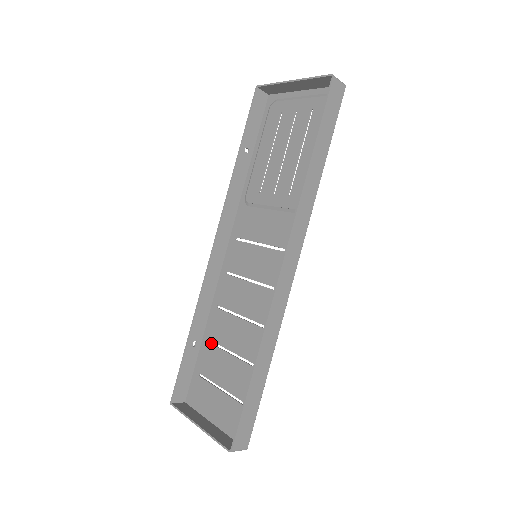
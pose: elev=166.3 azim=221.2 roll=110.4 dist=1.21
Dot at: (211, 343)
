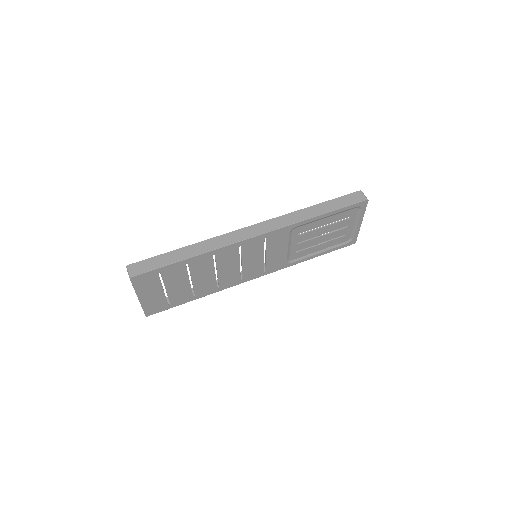
Dot at: occluded
